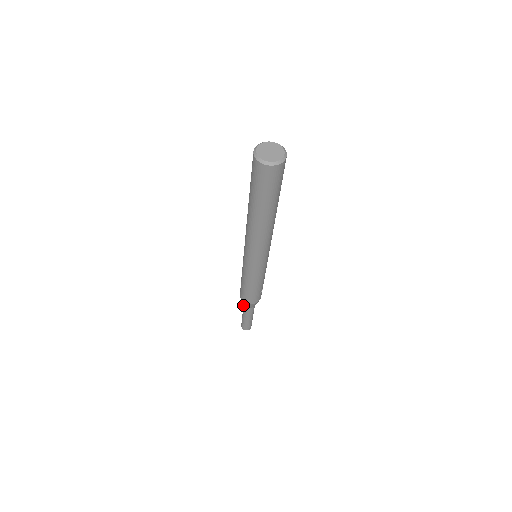
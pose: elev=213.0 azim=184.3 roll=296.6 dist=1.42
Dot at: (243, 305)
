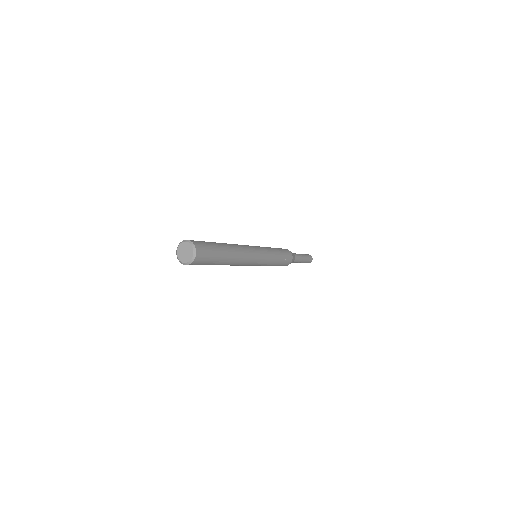
Dot at: occluded
